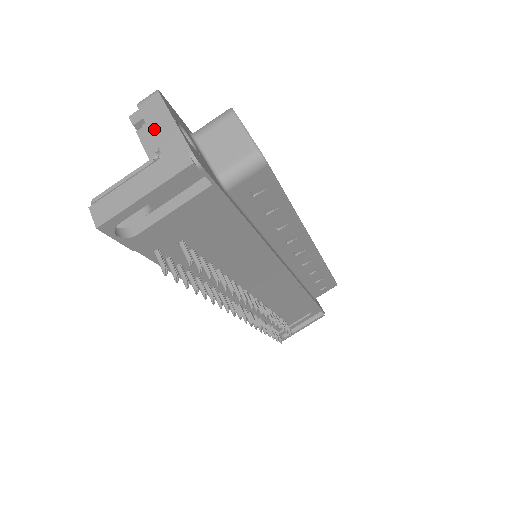
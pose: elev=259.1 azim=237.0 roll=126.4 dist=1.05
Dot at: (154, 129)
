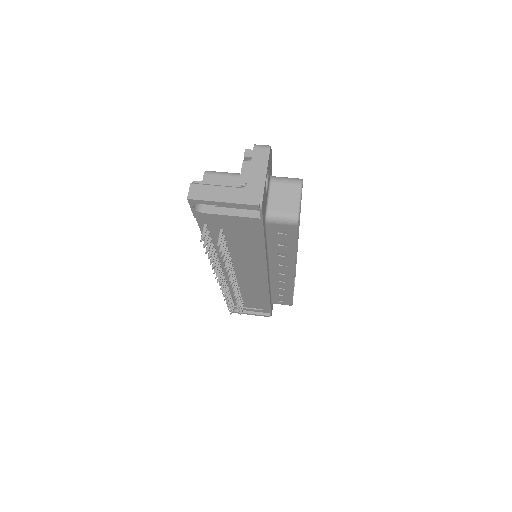
Dot at: (253, 169)
